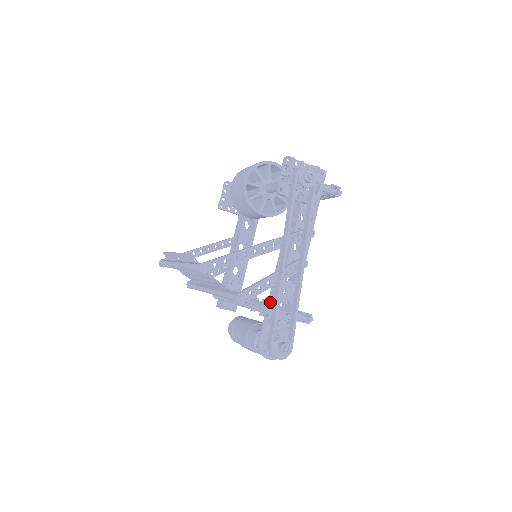
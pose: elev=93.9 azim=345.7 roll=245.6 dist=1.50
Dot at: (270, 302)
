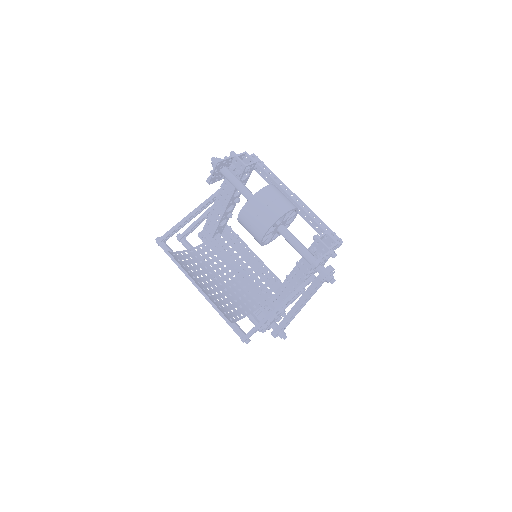
Dot at: (272, 304)
